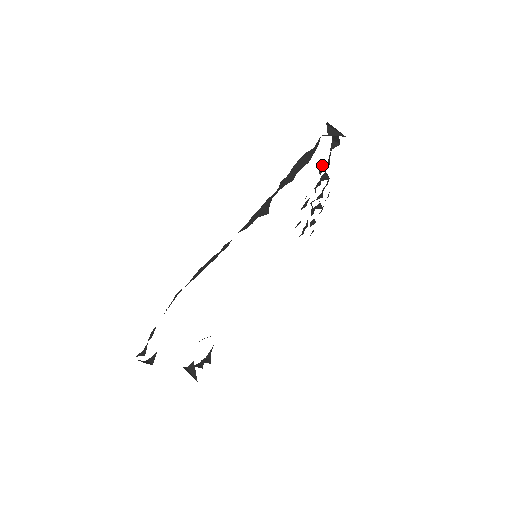
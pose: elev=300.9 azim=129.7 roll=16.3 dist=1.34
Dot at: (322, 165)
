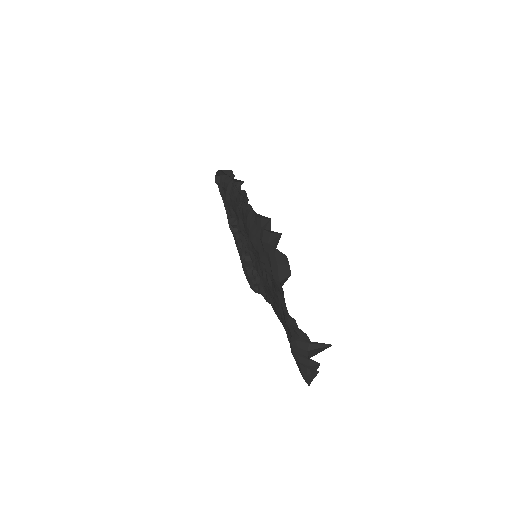
Dot at: (230, 222)
